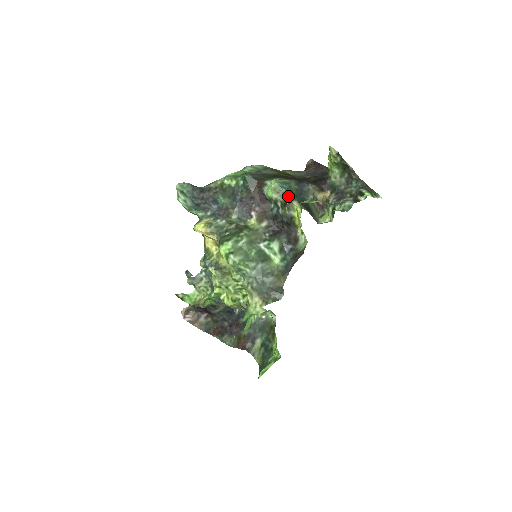
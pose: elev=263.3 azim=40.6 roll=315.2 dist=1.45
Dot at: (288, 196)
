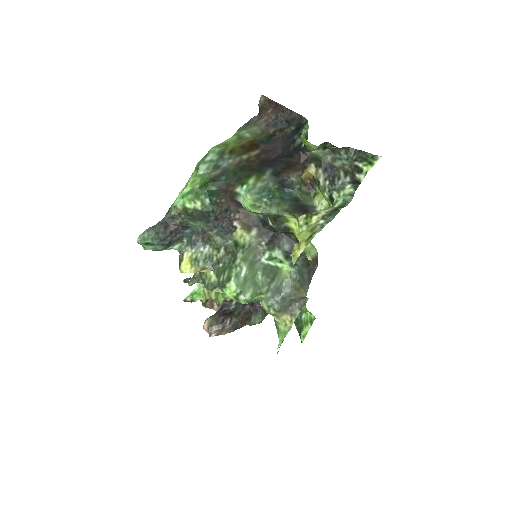
Dot at: (274, 208)
